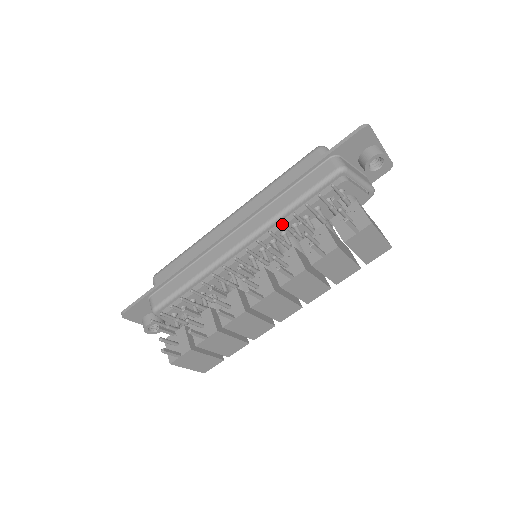
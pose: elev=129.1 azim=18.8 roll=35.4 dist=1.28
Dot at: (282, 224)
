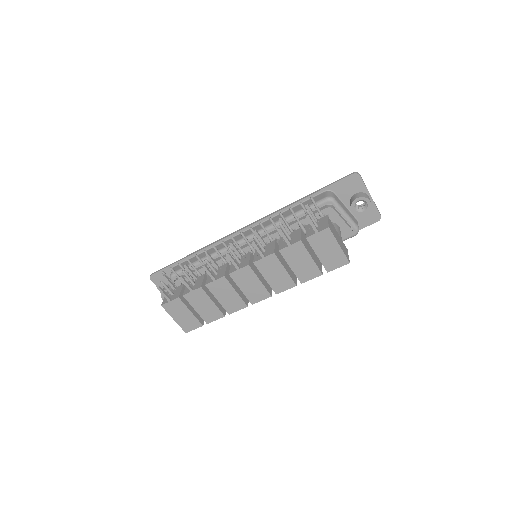
Dot at: (270, 219)
